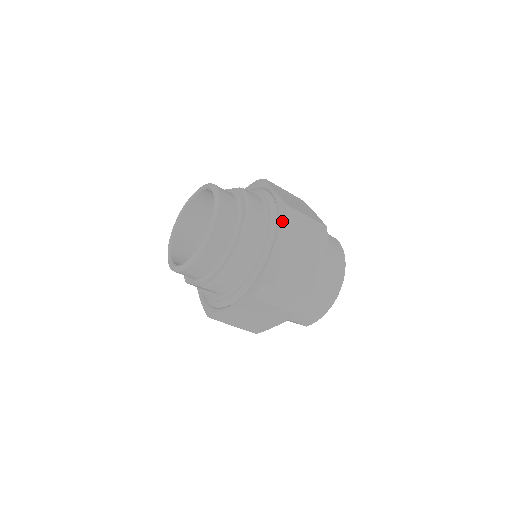
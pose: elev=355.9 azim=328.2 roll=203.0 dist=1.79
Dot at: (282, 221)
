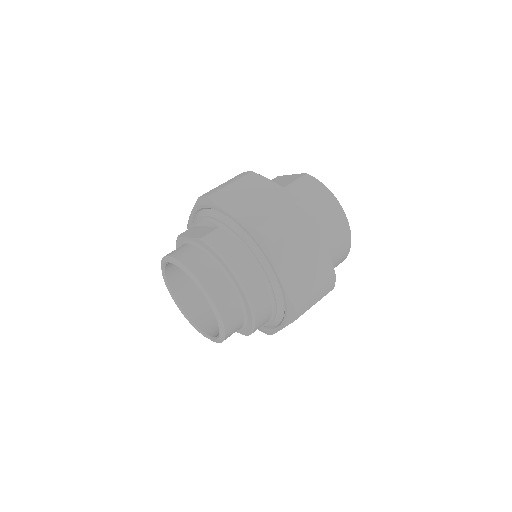
Dot at: (266, 250)
